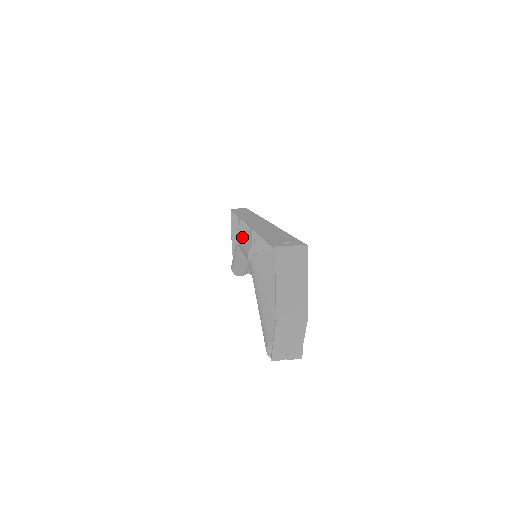
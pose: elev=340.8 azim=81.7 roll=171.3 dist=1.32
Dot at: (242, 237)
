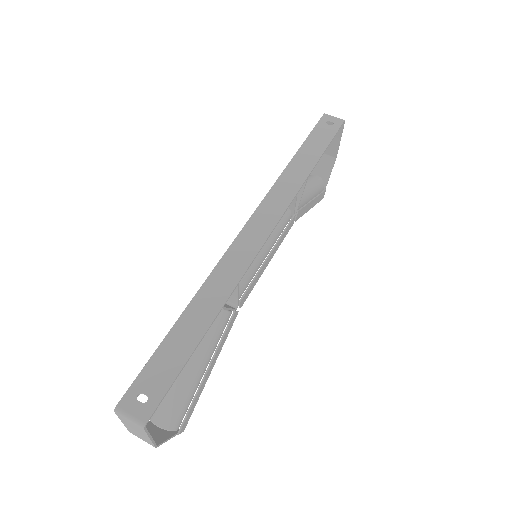
Dot at: occluded
